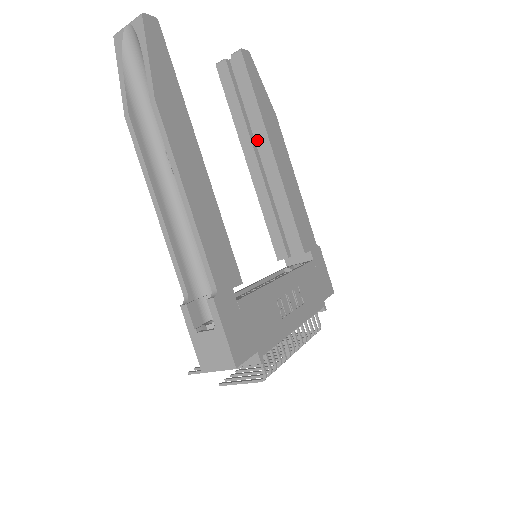
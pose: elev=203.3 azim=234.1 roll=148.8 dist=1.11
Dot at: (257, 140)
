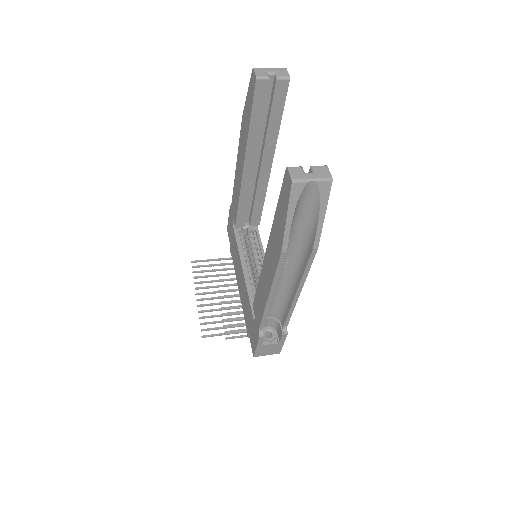
Dot at: (263, 152)
